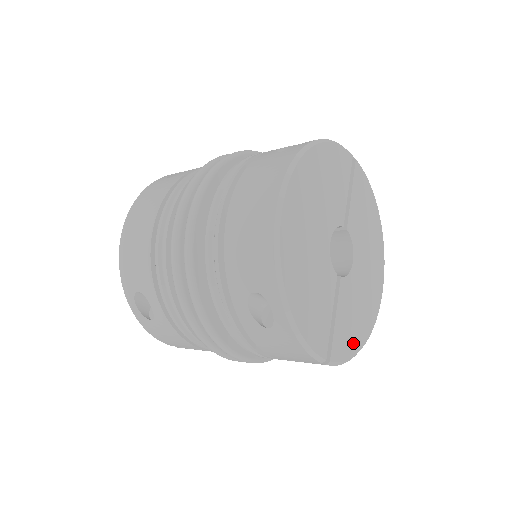
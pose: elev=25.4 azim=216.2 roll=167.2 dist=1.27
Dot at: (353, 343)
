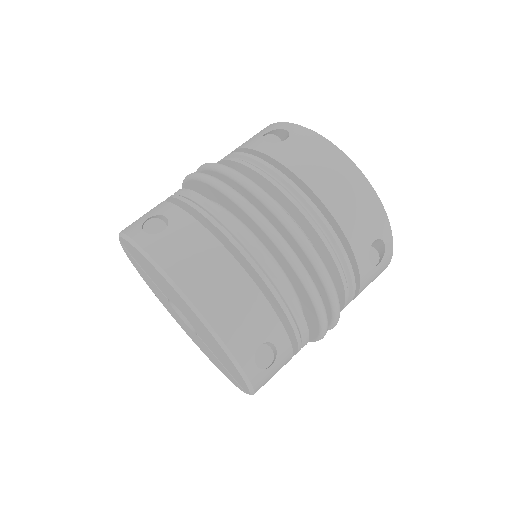
Dot at: occluded
